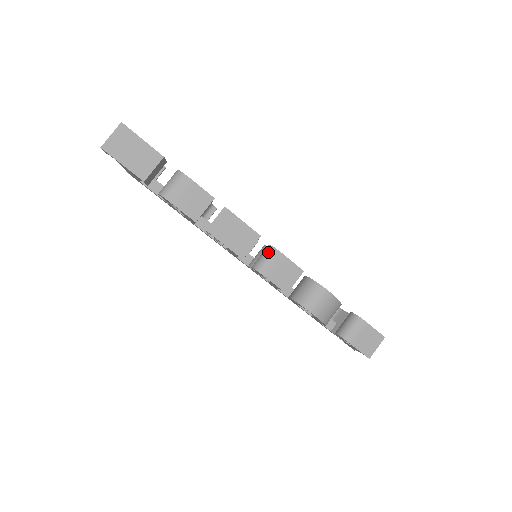
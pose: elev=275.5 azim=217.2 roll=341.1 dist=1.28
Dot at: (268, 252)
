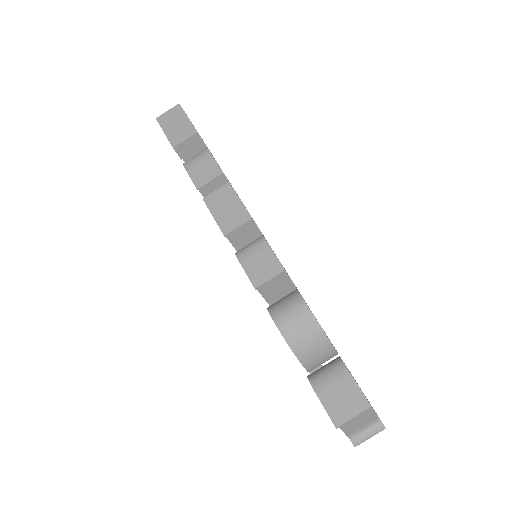
Dot at: (256, 240)
